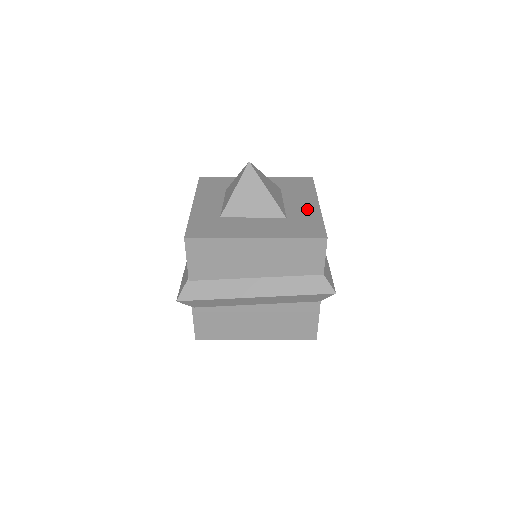
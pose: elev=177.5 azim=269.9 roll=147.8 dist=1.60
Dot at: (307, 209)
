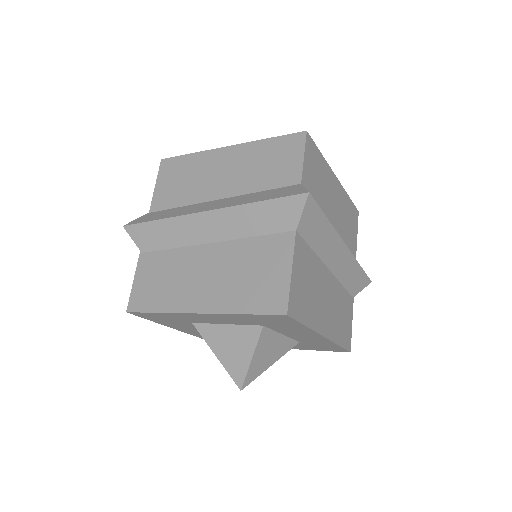
Dot at: occluded
